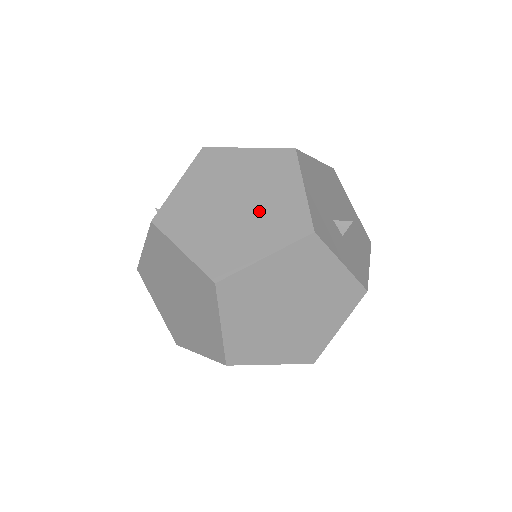
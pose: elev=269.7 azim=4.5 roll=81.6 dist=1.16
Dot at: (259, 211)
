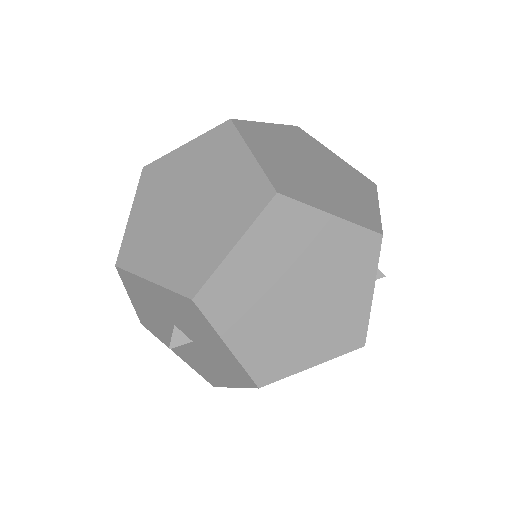
Dot at: (336, 188)
